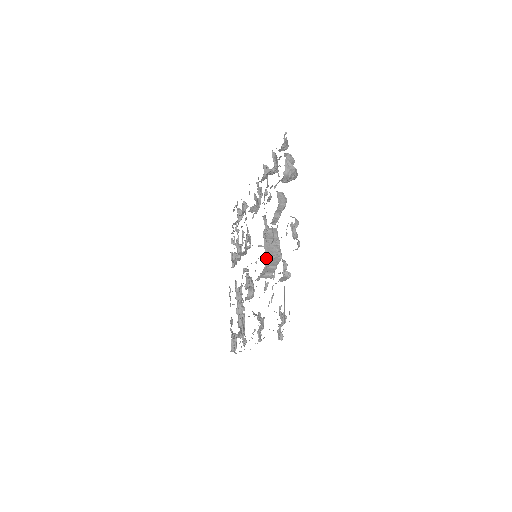
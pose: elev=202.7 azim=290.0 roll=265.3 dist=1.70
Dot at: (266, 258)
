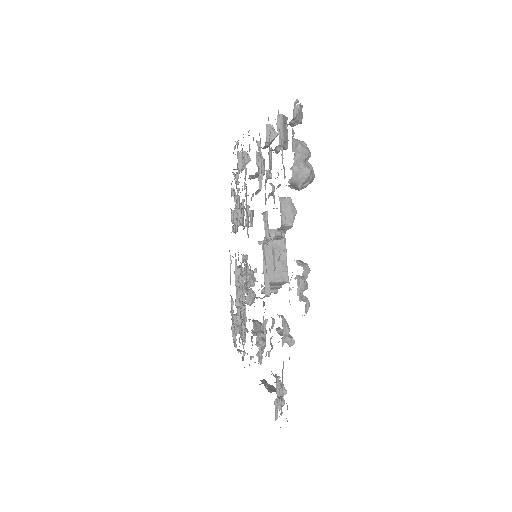
Dot at: (265, 286)
